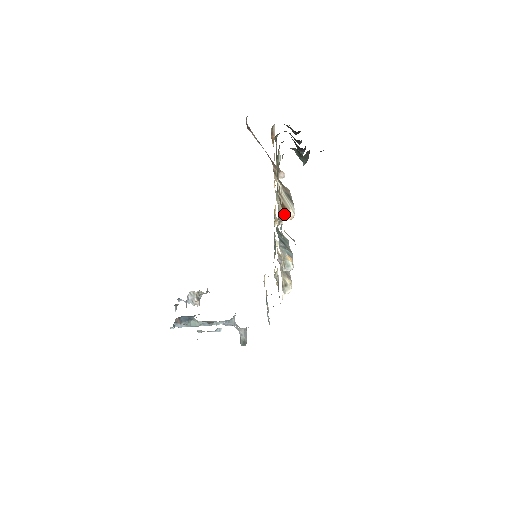
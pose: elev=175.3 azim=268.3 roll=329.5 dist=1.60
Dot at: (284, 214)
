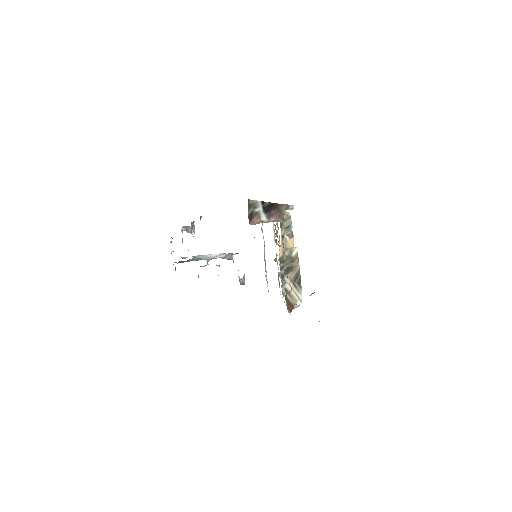
Dot at: (290, 310)
